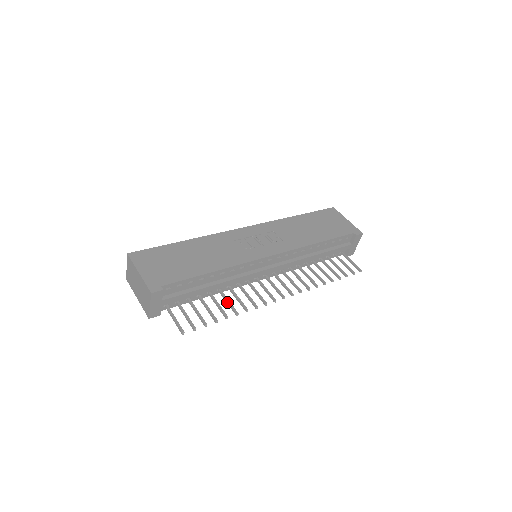
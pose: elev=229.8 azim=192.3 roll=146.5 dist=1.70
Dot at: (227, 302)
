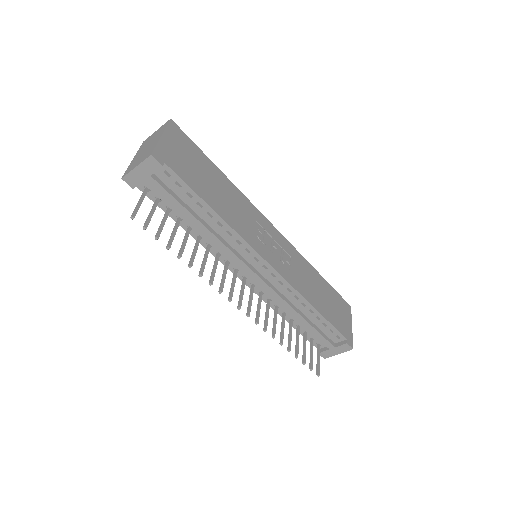
Dot at: (194, 250)
